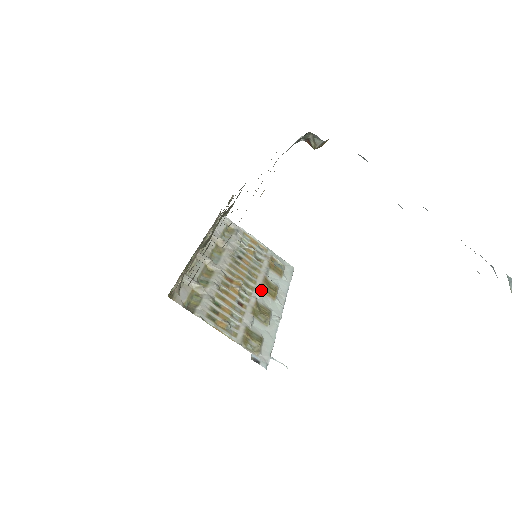
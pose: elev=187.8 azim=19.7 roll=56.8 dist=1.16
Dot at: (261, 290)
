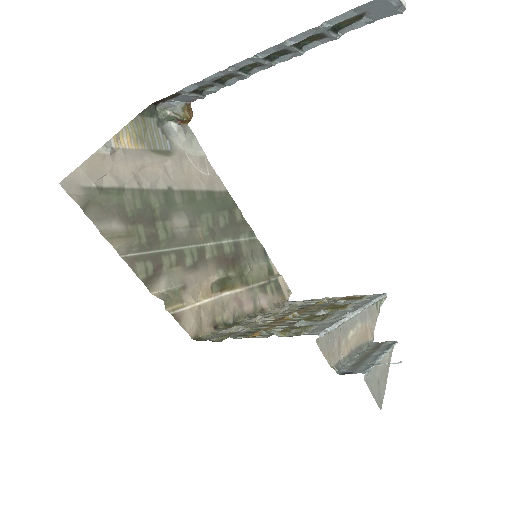
Dot at: (324, 310)
